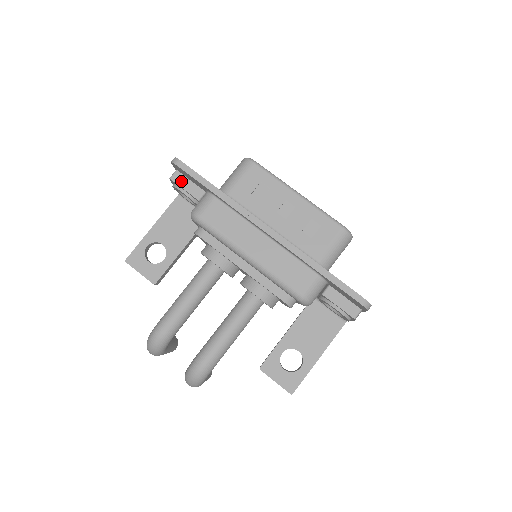
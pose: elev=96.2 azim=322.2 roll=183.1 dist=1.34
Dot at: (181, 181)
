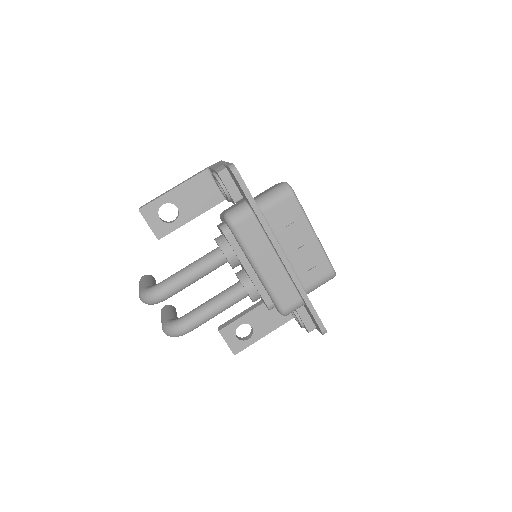
Dot at: (227, 180)
